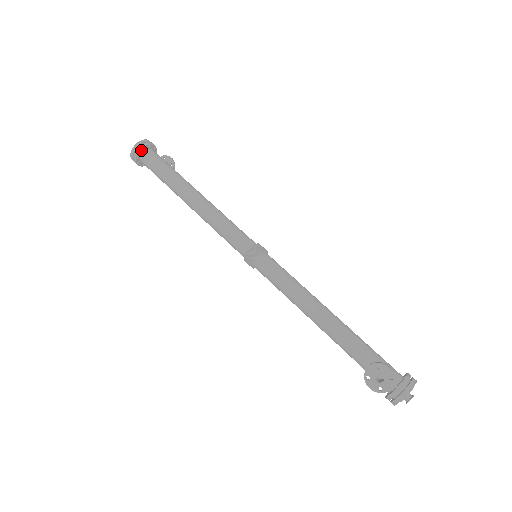
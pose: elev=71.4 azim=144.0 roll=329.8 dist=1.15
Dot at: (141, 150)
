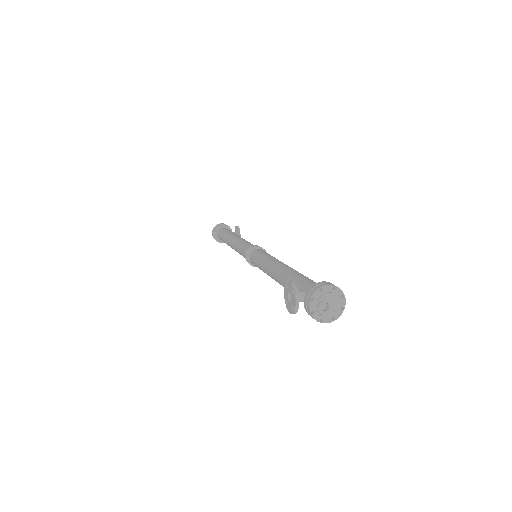
Dot at: (215, 232)
